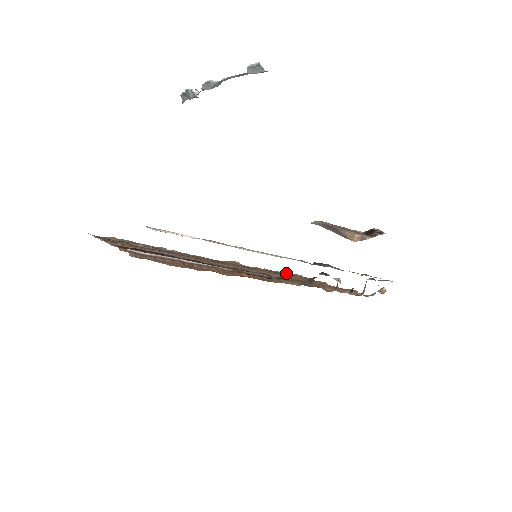
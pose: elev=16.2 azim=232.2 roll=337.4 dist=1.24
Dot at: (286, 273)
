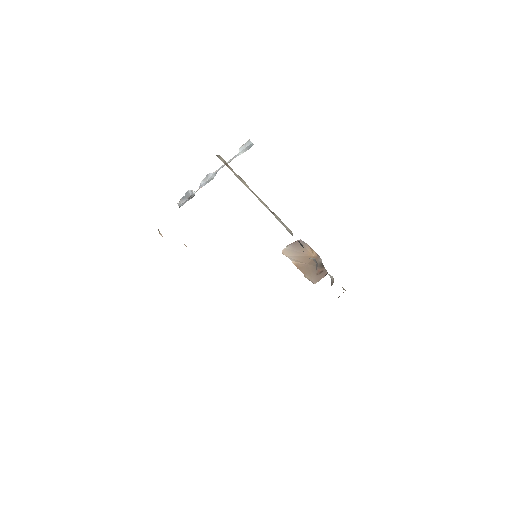
Dot at: occluded
